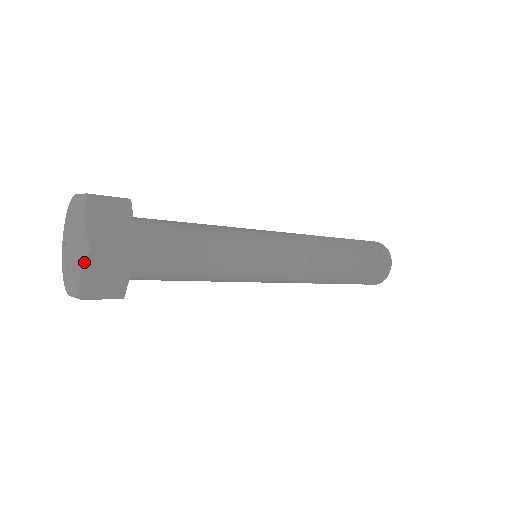
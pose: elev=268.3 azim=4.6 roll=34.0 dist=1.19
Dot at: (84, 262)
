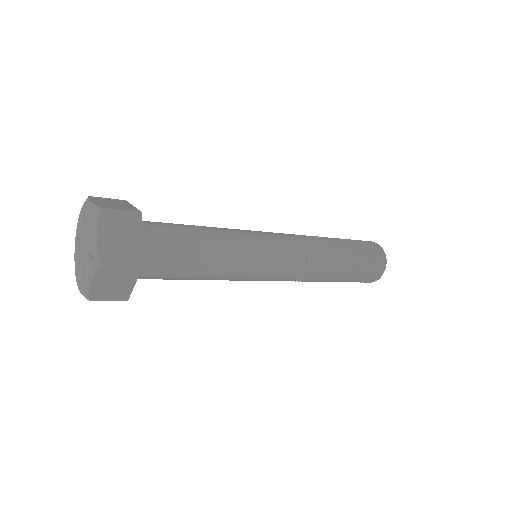
Dot at: (94, 274)
